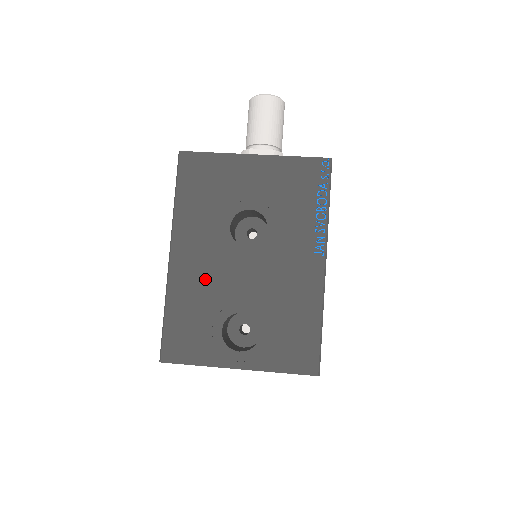
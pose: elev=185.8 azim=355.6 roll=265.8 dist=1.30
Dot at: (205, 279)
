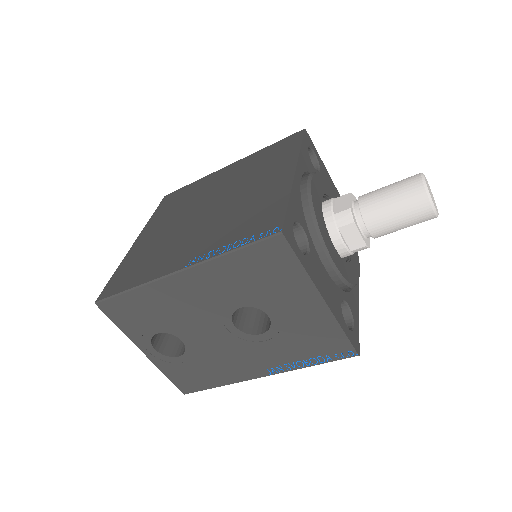
Dot at: (183, 308)
